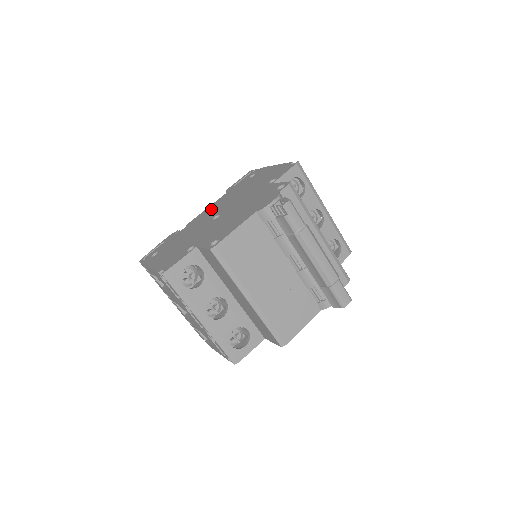
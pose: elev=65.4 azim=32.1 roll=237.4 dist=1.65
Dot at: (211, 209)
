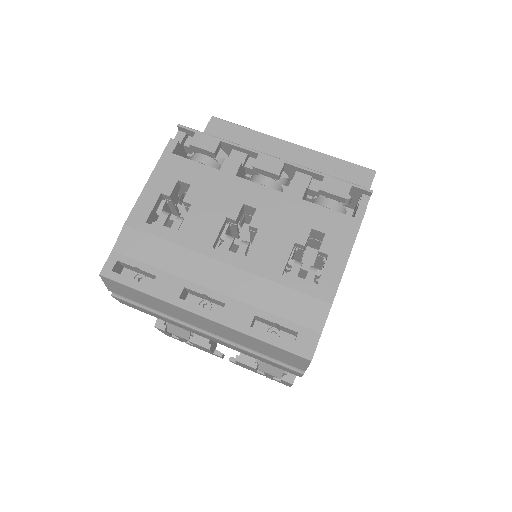
Dot at: occluded
